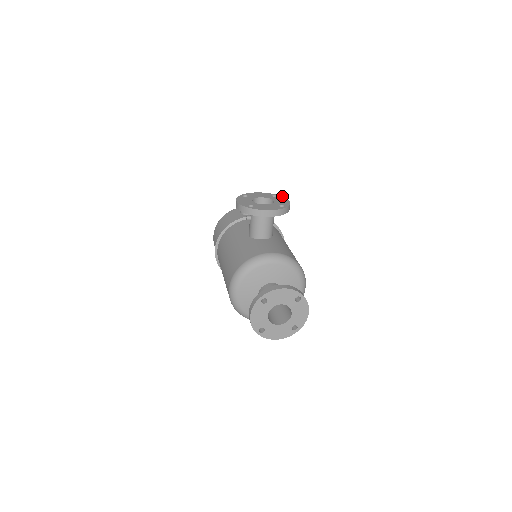
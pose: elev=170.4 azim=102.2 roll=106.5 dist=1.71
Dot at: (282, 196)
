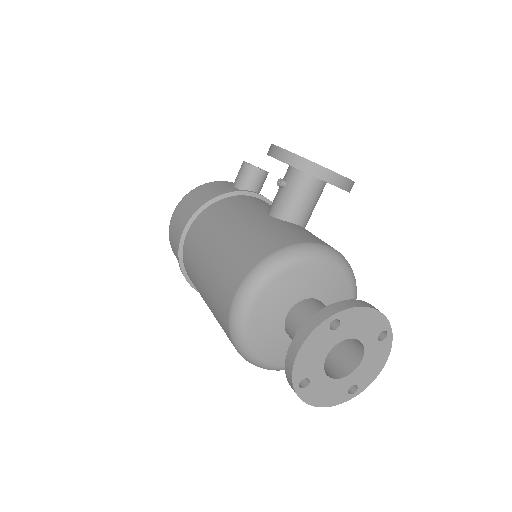
Dot at: occluded
